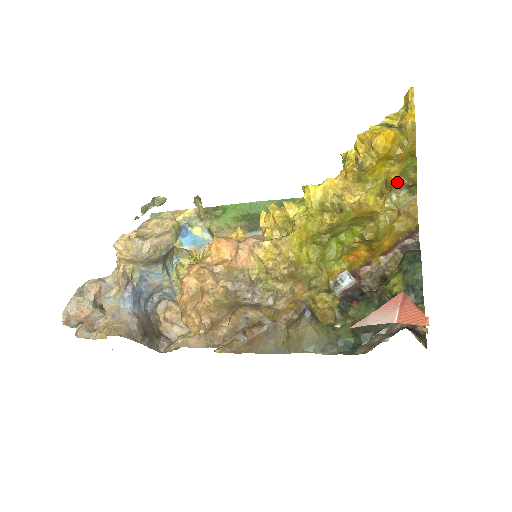
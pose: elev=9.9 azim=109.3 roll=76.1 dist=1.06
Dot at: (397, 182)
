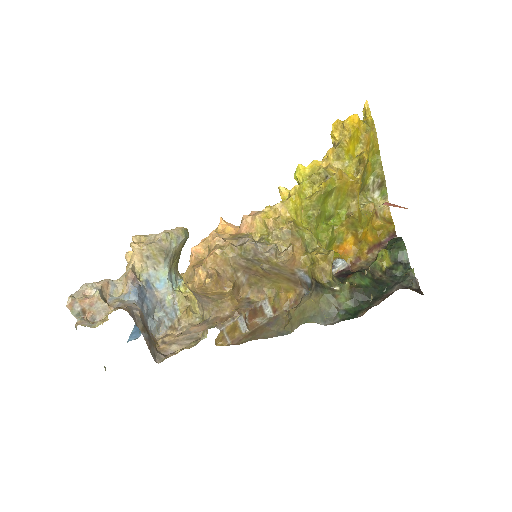
Dot at: (370, 184)
